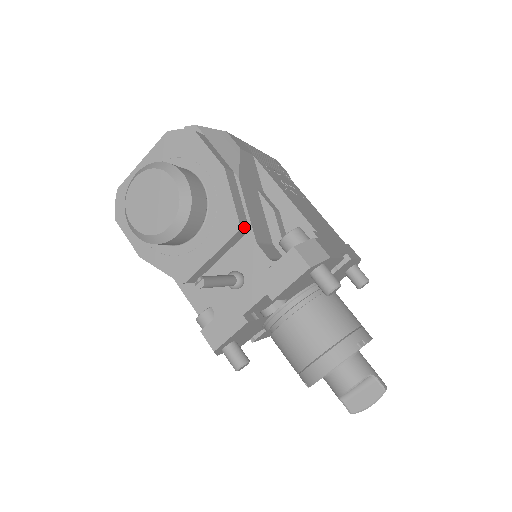
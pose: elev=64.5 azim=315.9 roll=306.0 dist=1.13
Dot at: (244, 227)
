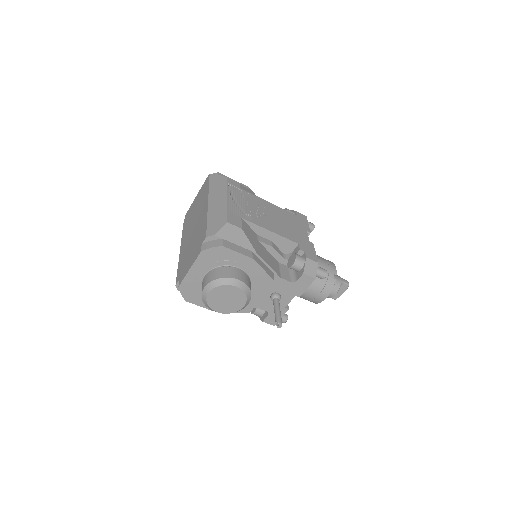
Dot at: occluded
